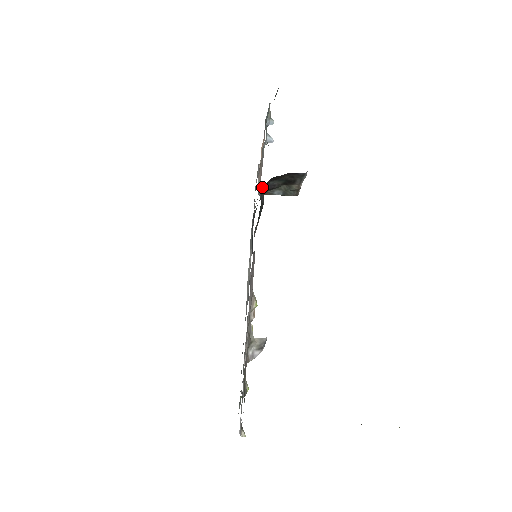
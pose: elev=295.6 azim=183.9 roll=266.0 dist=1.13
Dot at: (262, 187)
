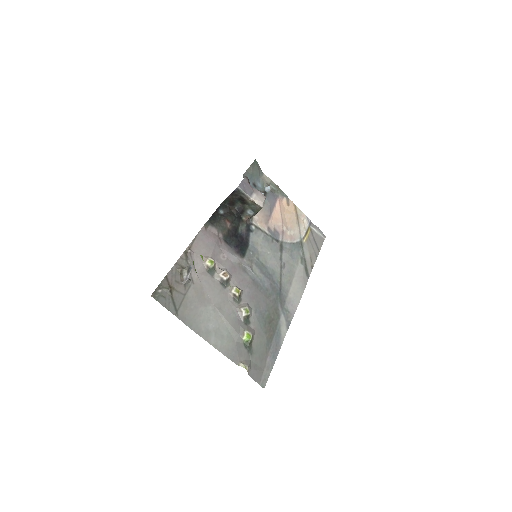
Dot at: (224, 209)
